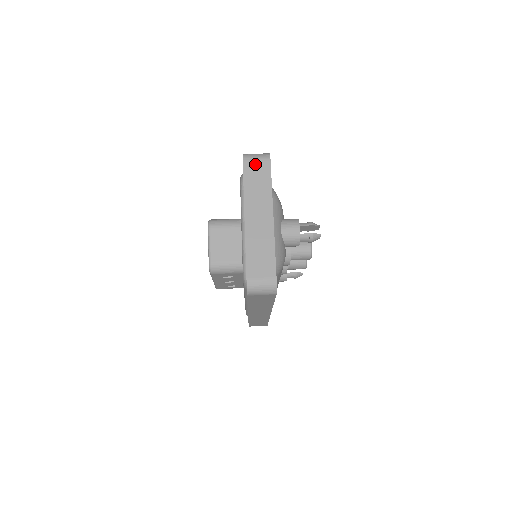
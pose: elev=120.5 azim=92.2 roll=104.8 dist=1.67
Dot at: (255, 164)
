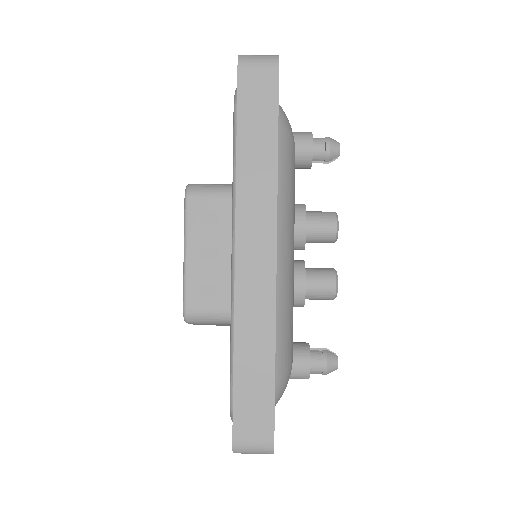
Dot at: occluded
